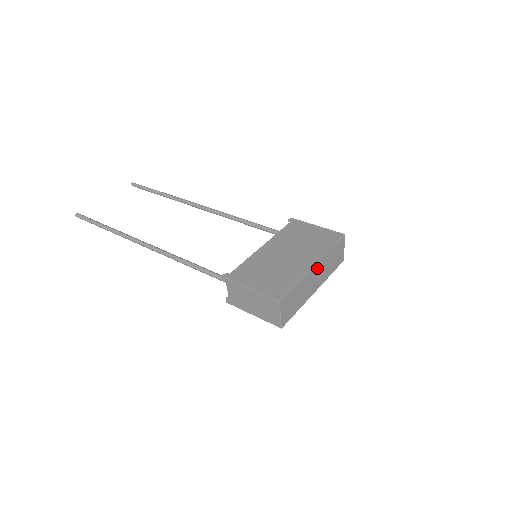
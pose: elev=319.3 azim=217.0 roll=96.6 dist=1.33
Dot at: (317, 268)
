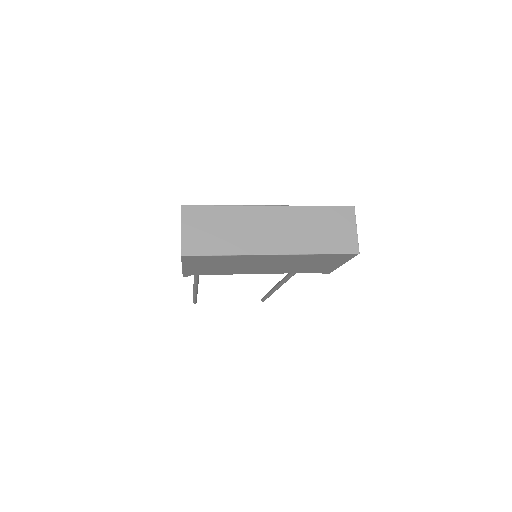
Dot at: (277, 216)
